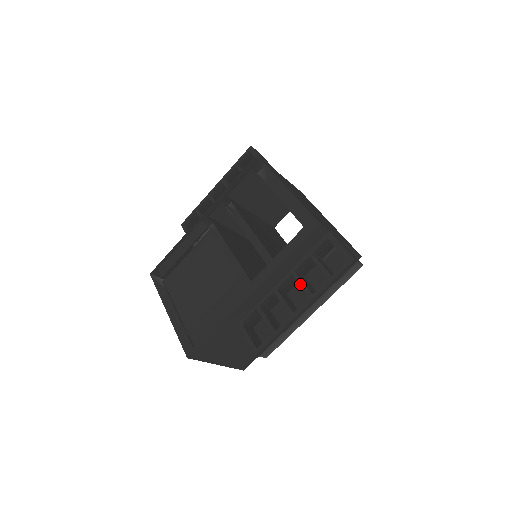
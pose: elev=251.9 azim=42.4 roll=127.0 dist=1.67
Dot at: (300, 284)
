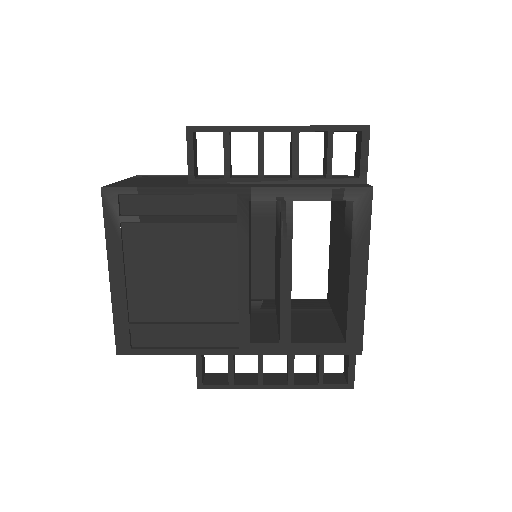
Dot at: (290, 366)
